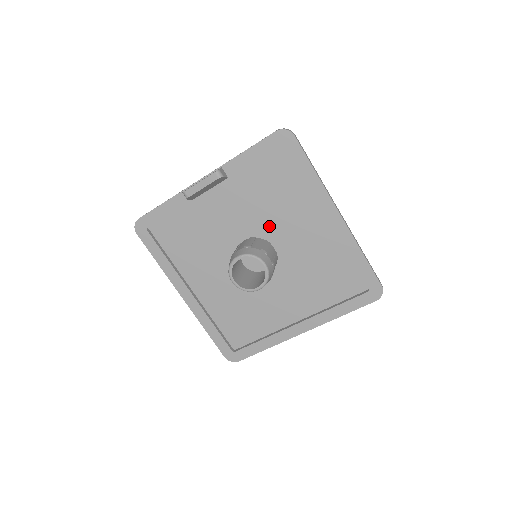
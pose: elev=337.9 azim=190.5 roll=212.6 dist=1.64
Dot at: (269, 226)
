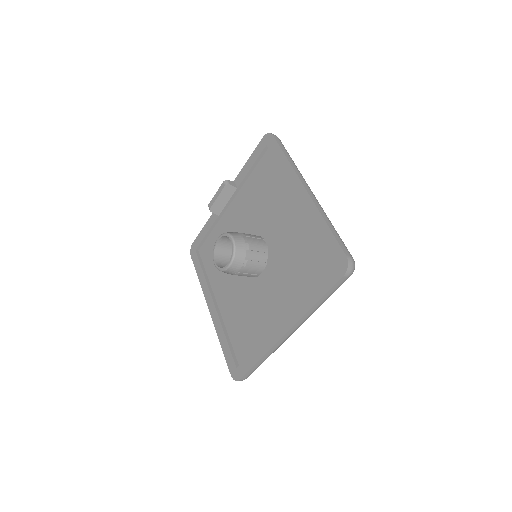
Dot at: (262, 222)
